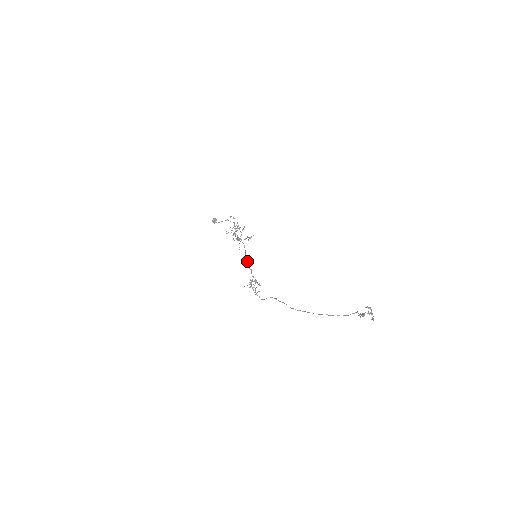
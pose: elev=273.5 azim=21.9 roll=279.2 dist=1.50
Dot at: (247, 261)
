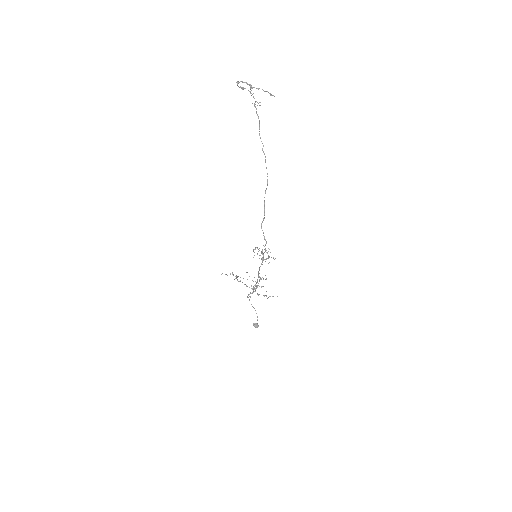
Dot at: (259, 269)
